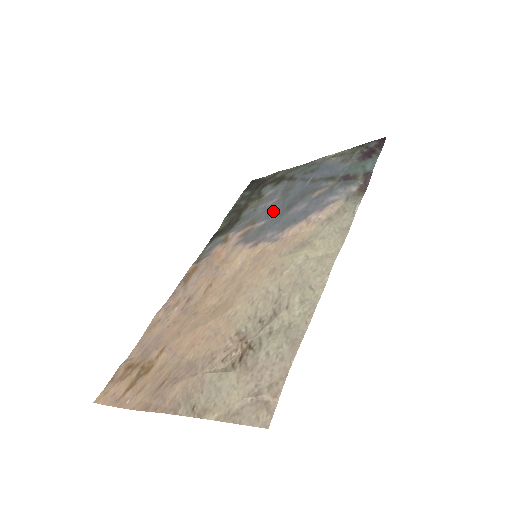
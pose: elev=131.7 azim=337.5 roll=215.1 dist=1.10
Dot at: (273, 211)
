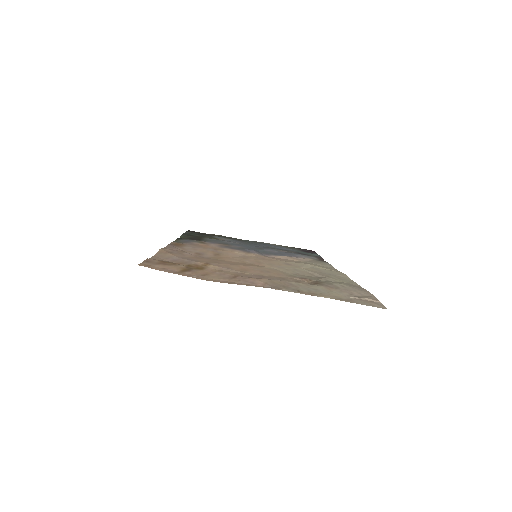
Dot at: (244, 246)
